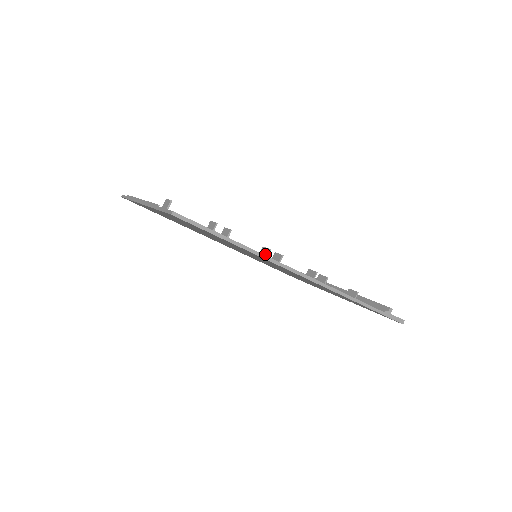
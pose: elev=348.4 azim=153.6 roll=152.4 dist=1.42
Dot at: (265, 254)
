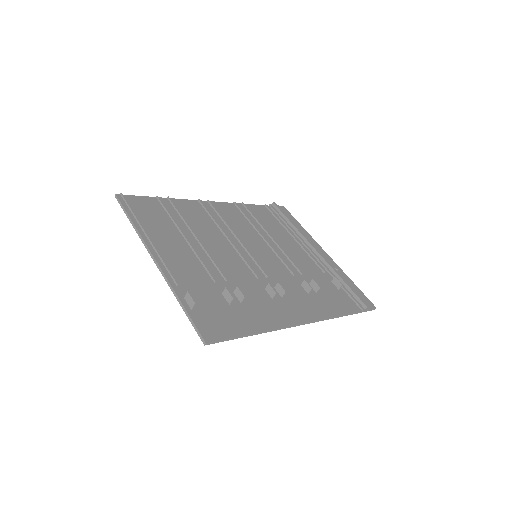
Dot at: (271, 295)
